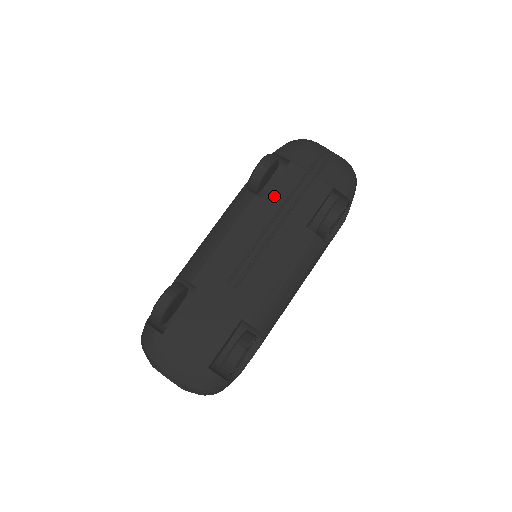
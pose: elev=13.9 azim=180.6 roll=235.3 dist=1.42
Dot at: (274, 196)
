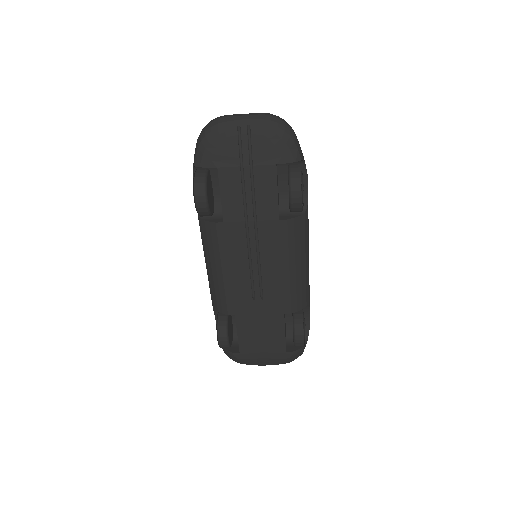
Dot at: (231, 213)
